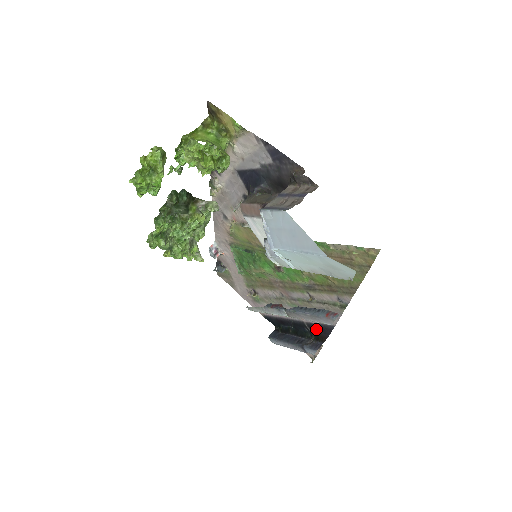
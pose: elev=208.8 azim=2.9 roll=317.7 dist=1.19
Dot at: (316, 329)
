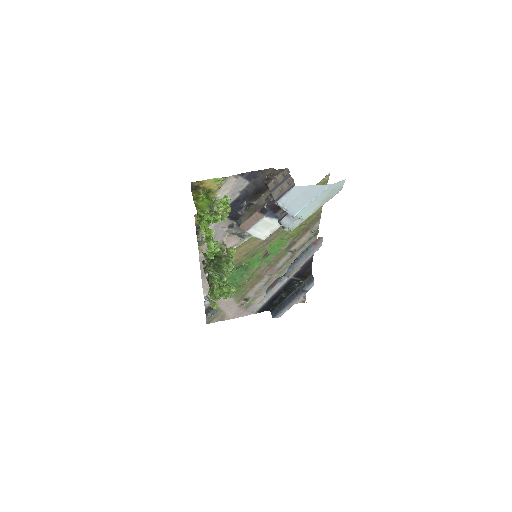
Dot at: (302, 272)
